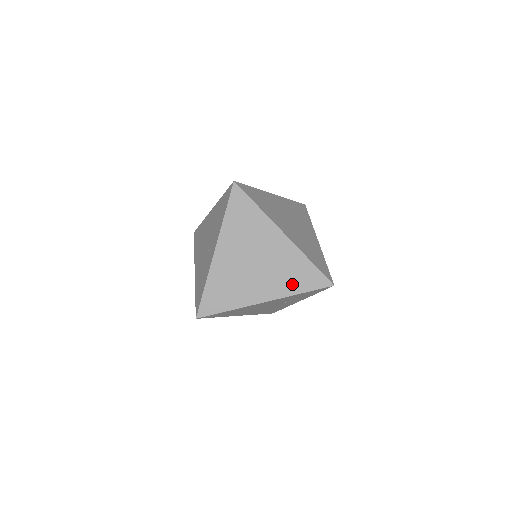
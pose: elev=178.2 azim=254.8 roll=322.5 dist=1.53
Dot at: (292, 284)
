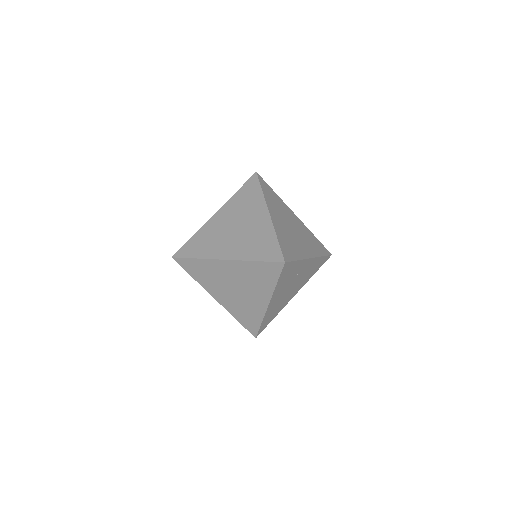
Dot at: (266, 283)
